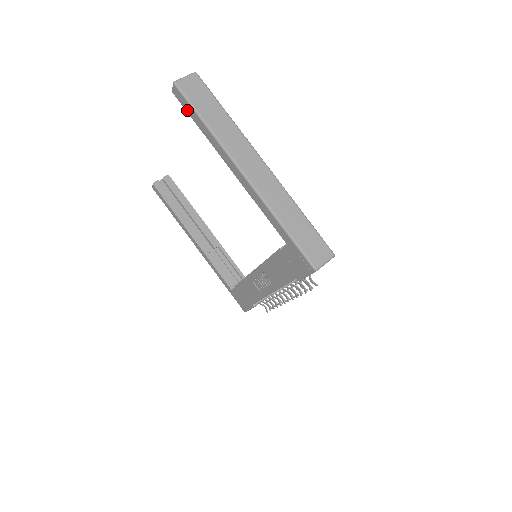
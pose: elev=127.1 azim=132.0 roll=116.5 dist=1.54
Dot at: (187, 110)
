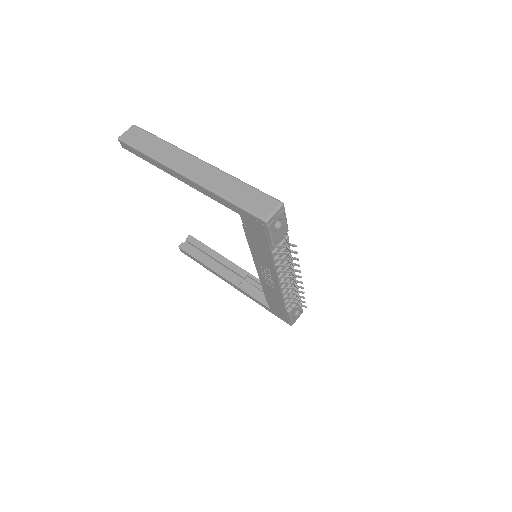
Dot at: (135, 153)
